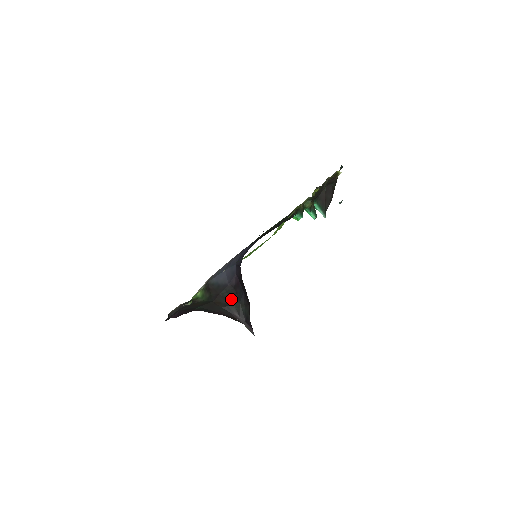
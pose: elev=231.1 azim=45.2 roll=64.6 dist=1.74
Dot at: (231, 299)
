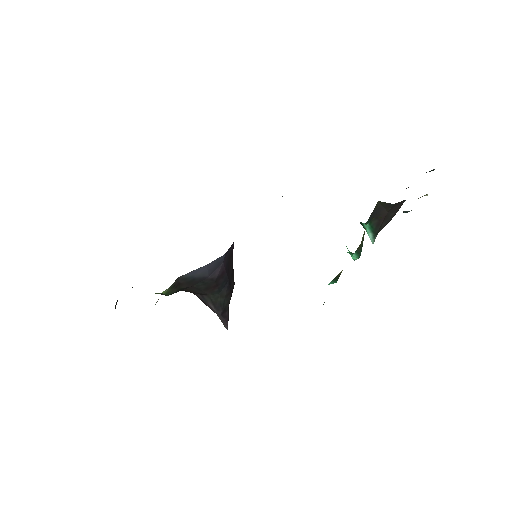
Dot at: (208, 290)
